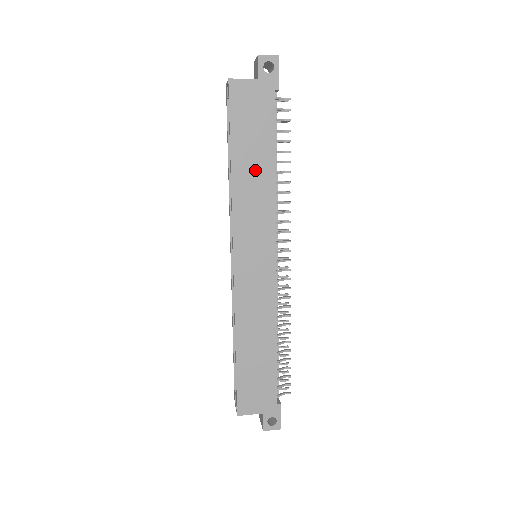
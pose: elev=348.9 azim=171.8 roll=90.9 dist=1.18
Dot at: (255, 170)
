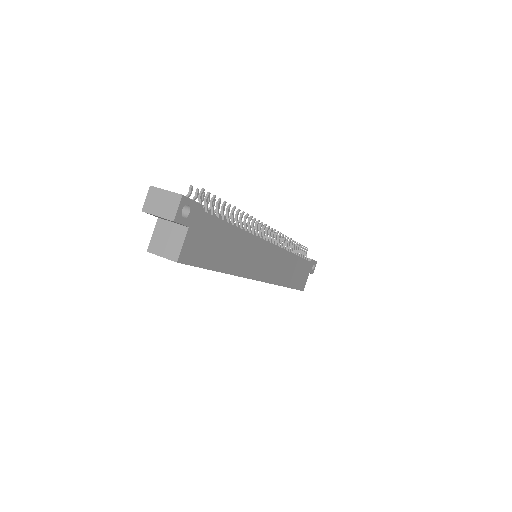
Dot at: (234, 249)
